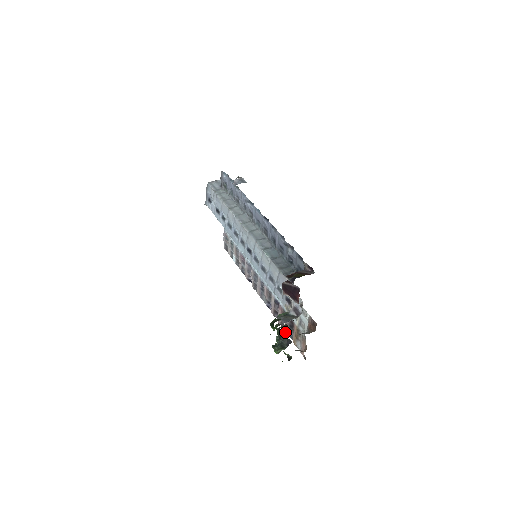
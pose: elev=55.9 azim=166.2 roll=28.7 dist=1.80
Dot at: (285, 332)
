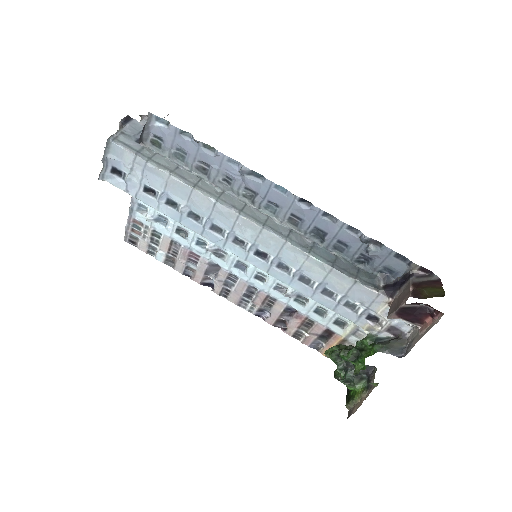
Dot at: (303, 343)
